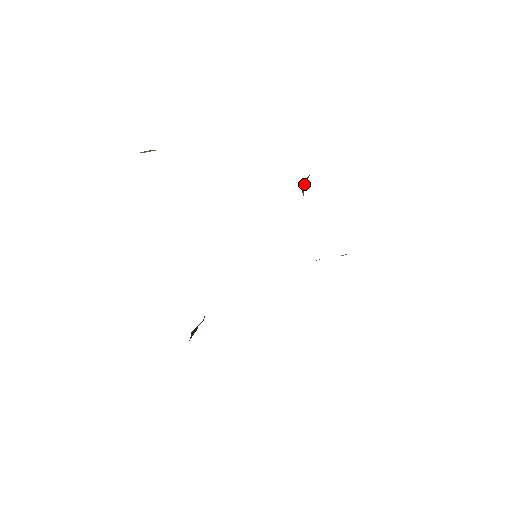
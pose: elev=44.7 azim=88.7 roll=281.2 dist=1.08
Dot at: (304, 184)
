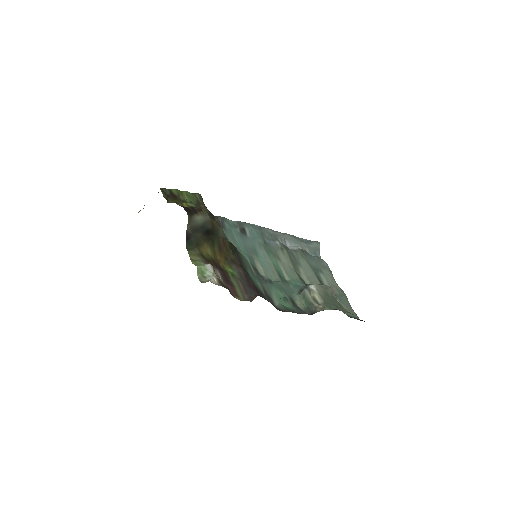
Dot at: (306, 296)
